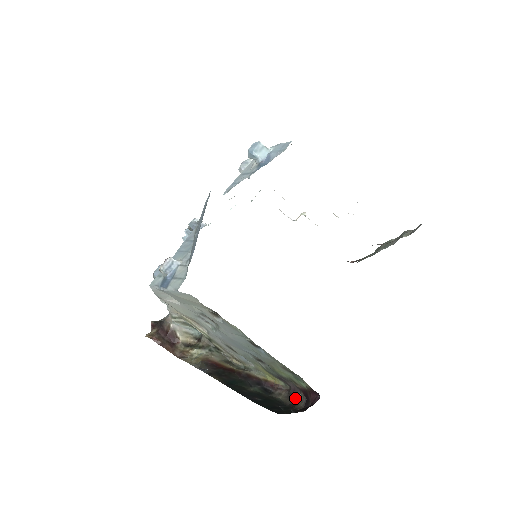
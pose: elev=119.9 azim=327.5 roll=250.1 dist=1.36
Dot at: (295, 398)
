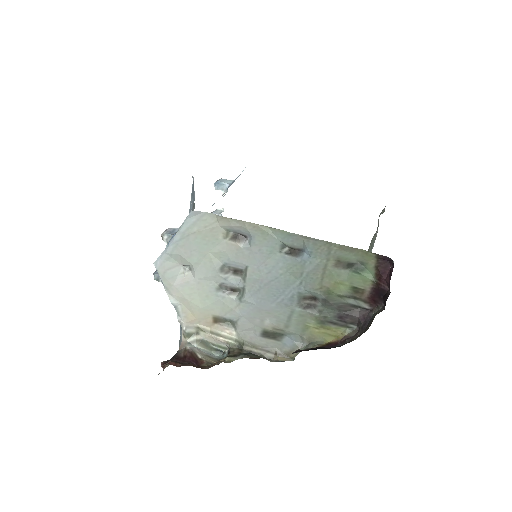
Dot at: (370, 321)
